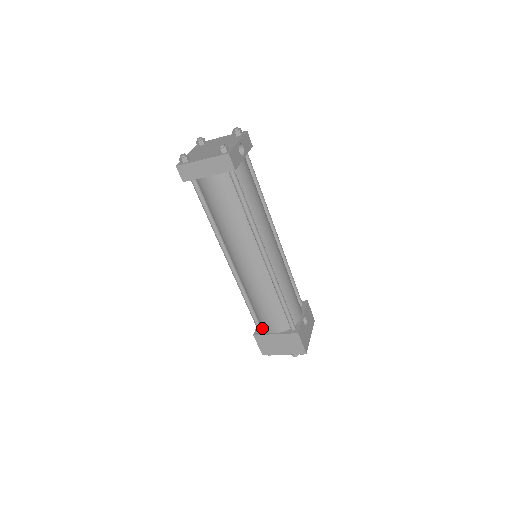
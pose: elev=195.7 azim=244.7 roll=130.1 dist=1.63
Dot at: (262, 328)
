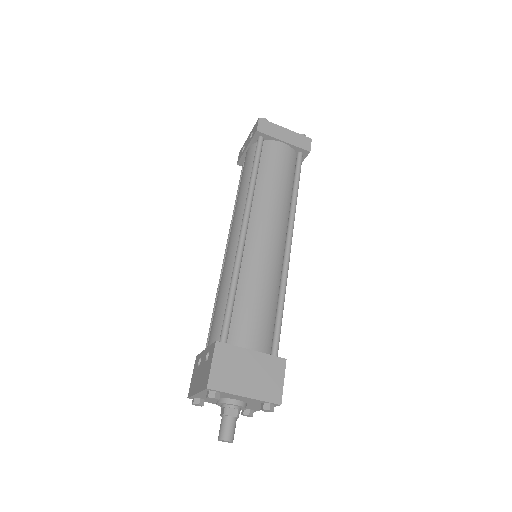
Dot at: occluded
